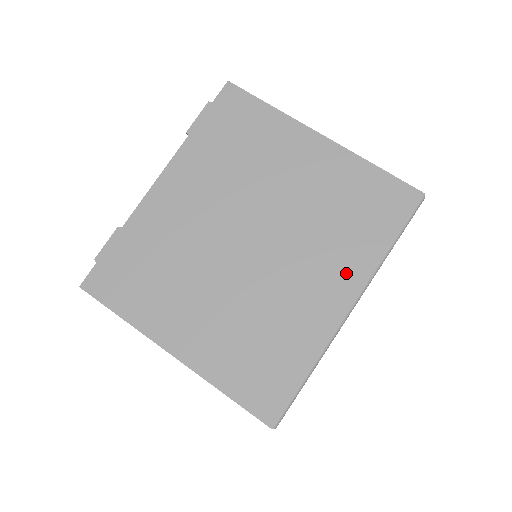
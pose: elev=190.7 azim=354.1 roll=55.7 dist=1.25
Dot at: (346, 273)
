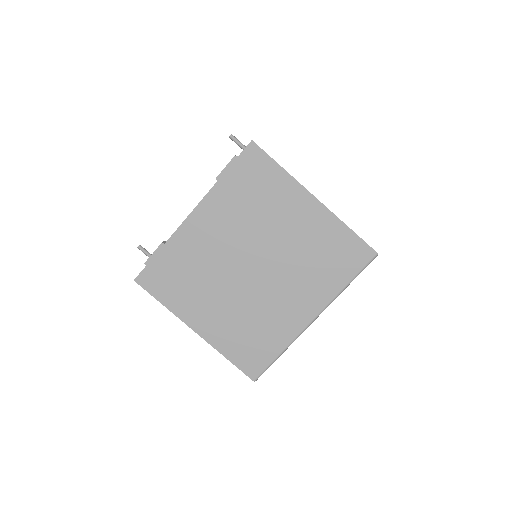
Dot at: (315, 298)
